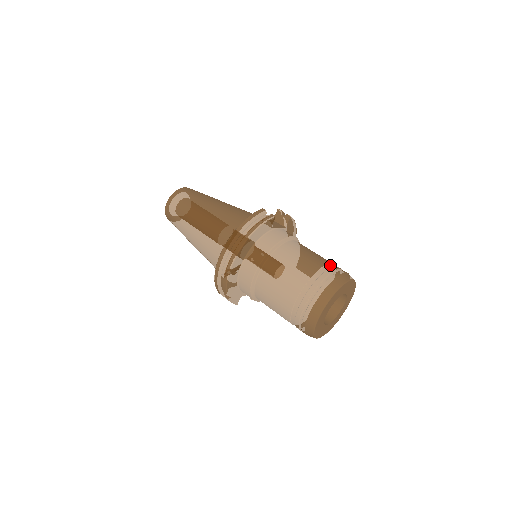
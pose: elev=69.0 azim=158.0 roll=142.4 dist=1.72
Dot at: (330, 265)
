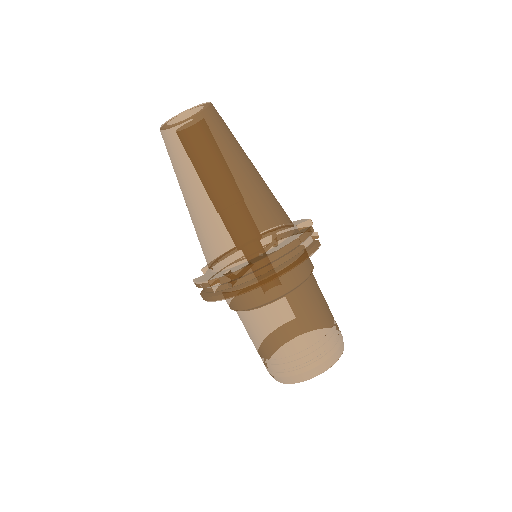
Dot at: occluded
